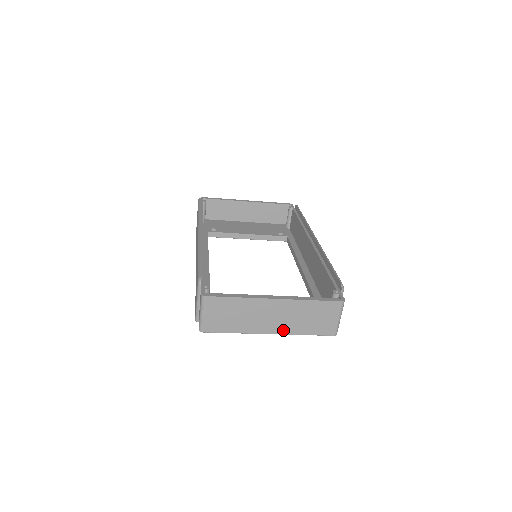
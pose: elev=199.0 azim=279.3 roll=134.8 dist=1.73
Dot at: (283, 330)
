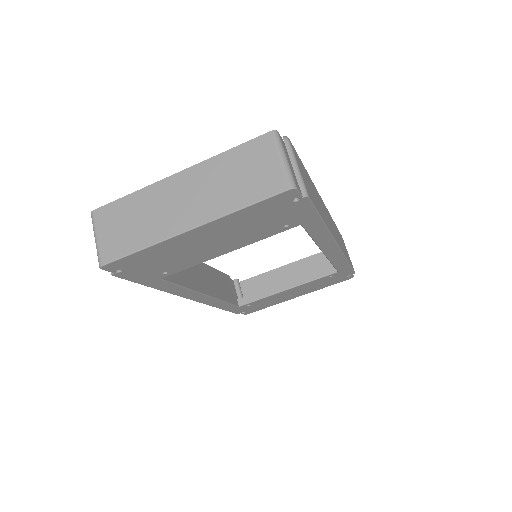
Dot at: (206, 215)
